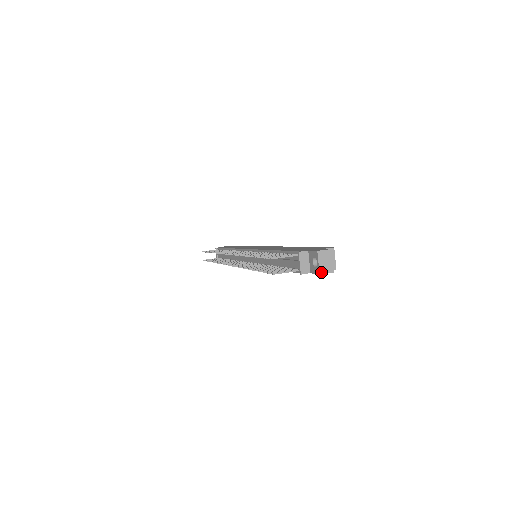
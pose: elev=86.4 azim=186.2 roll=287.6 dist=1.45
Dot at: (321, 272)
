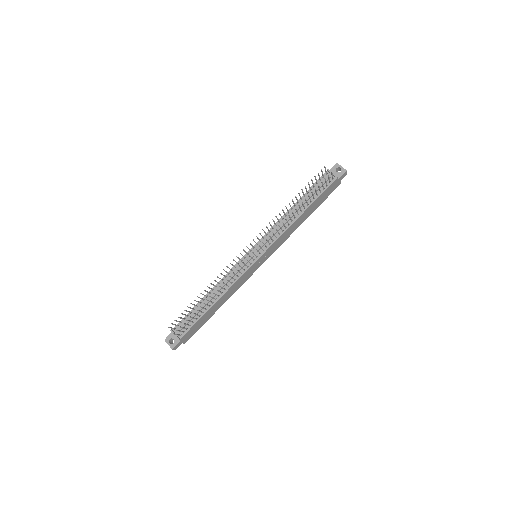
Dot at: (346, 170)
